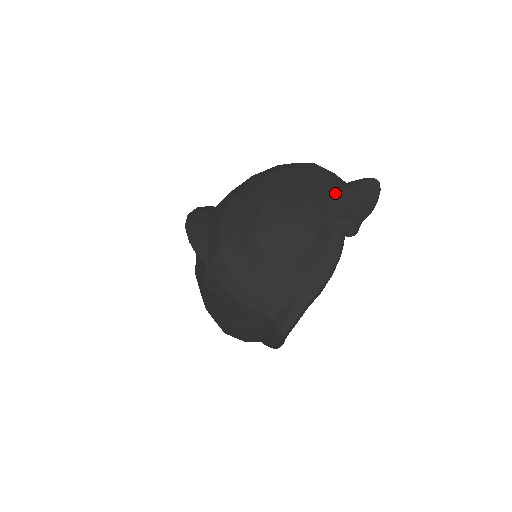
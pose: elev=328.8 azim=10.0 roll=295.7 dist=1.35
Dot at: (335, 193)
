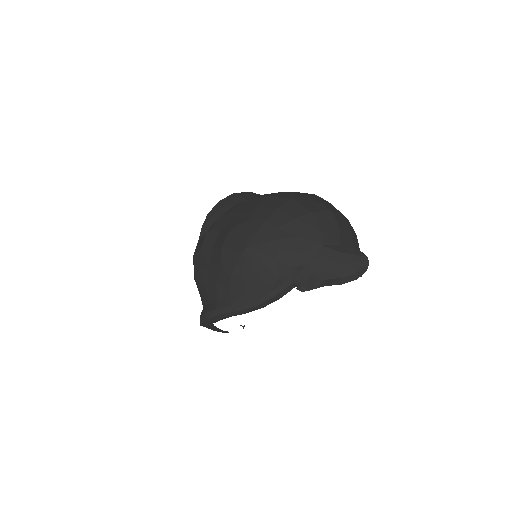
Dot at: (312, 247)
